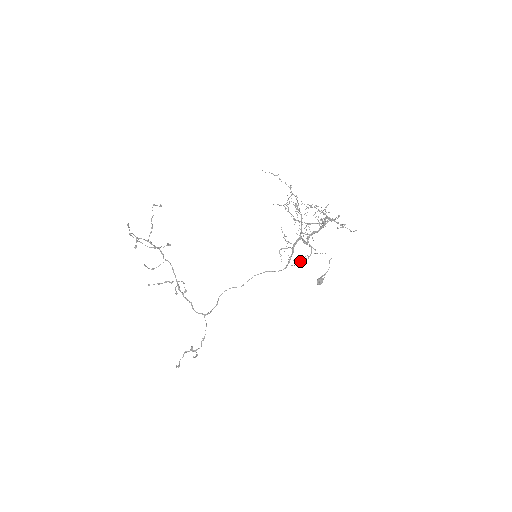
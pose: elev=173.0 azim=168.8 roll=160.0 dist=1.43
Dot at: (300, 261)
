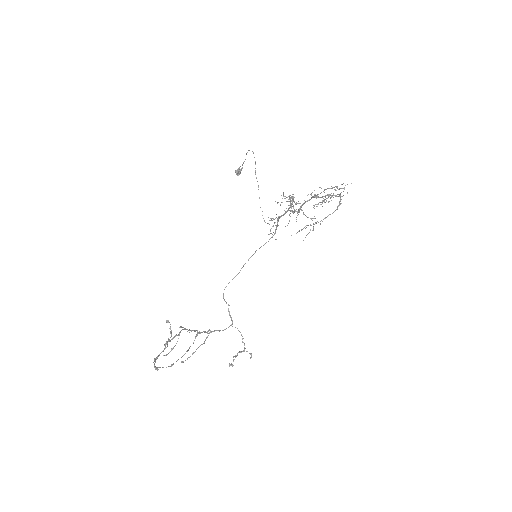
Dot at: occluded
